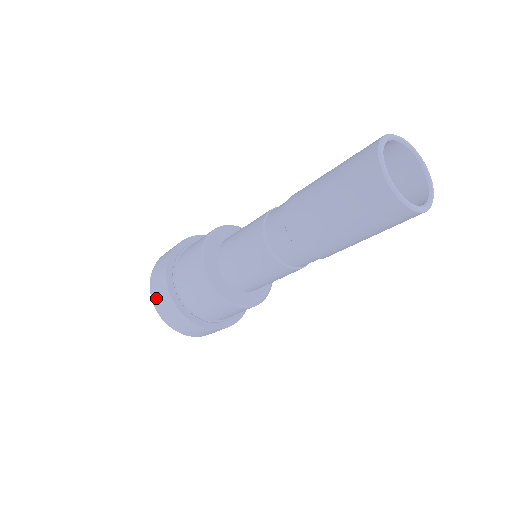
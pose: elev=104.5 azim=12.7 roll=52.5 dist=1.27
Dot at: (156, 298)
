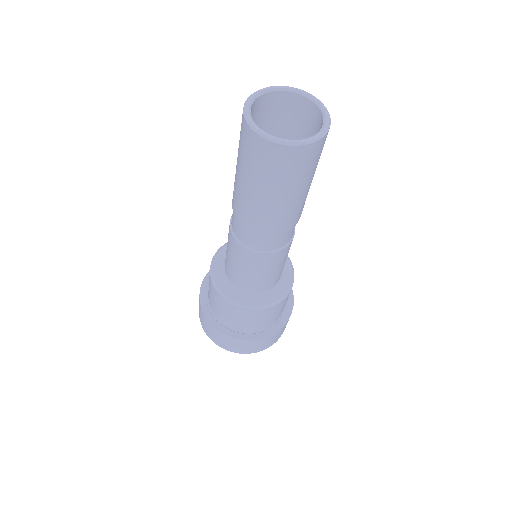
Dot at: (225, 346)
